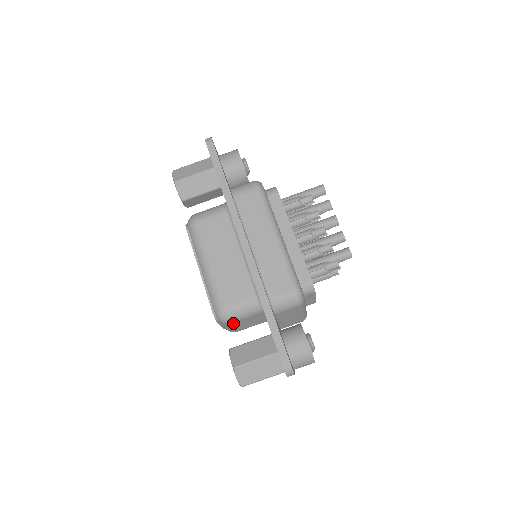
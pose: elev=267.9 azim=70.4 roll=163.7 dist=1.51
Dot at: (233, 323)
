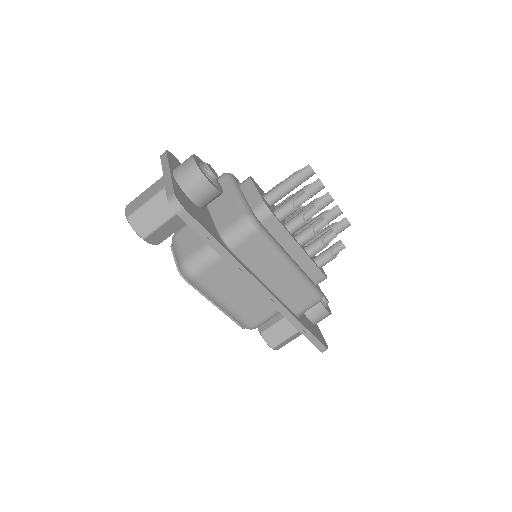
Dot at: occluded
